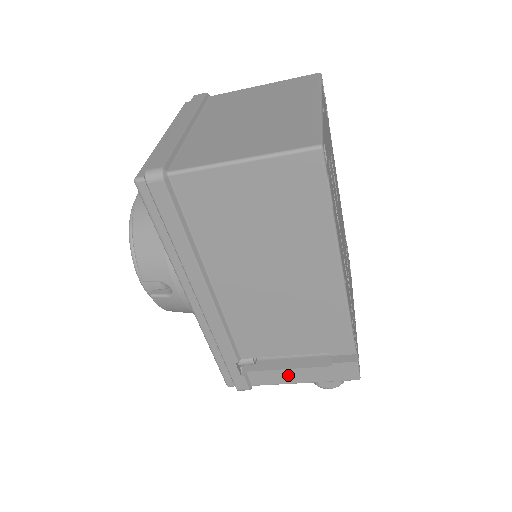
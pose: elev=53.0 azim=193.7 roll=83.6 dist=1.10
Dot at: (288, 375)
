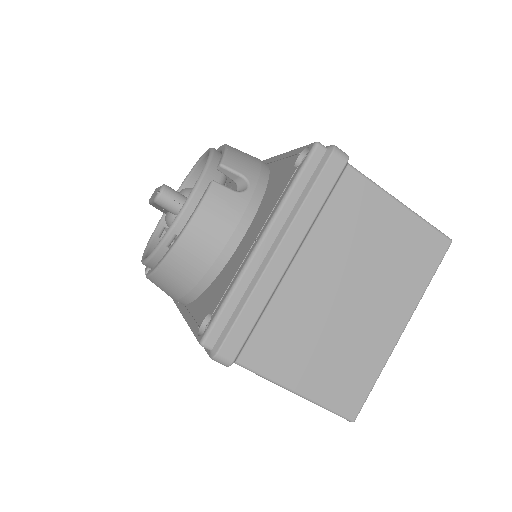
Dot at: occluded
